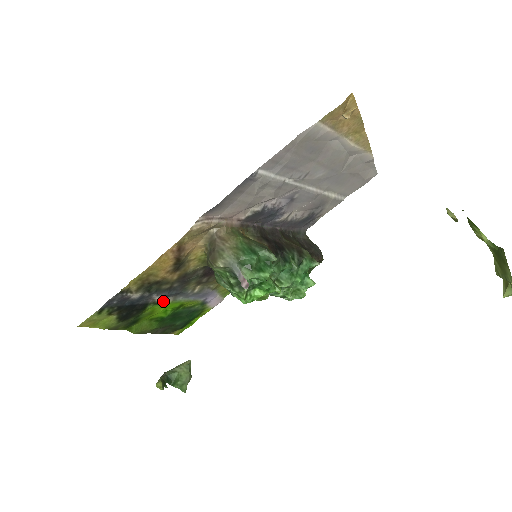
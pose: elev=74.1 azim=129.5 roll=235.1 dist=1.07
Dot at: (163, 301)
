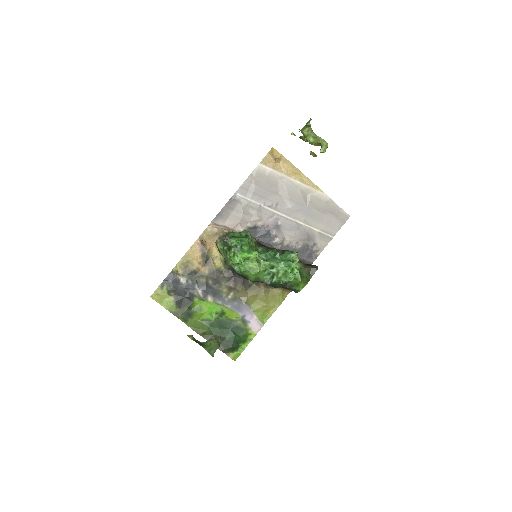
Dot at: (206, 298)
